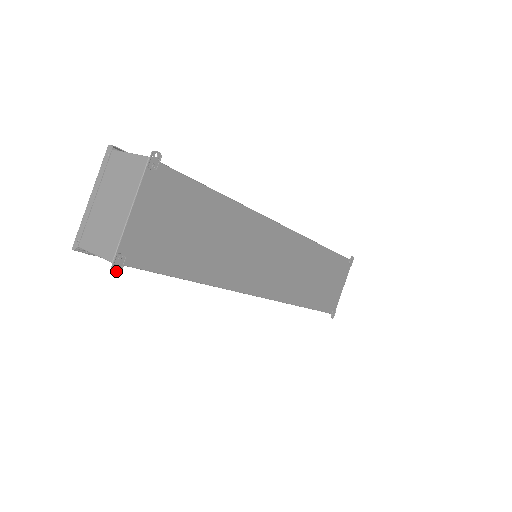
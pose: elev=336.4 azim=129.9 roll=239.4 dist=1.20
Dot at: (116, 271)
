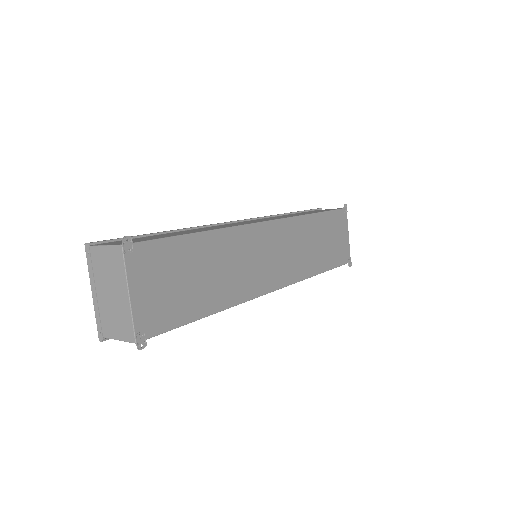
Dot at: (142, 348)
